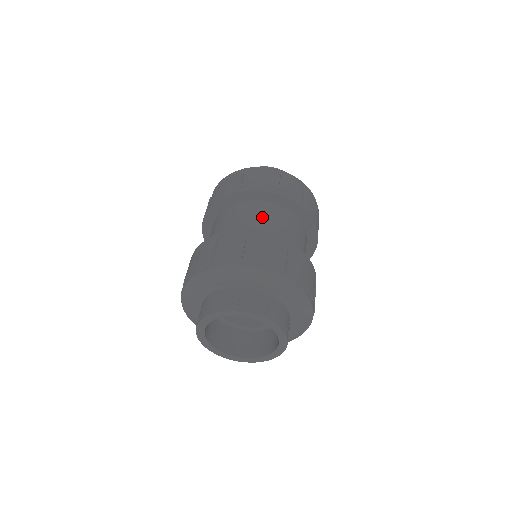
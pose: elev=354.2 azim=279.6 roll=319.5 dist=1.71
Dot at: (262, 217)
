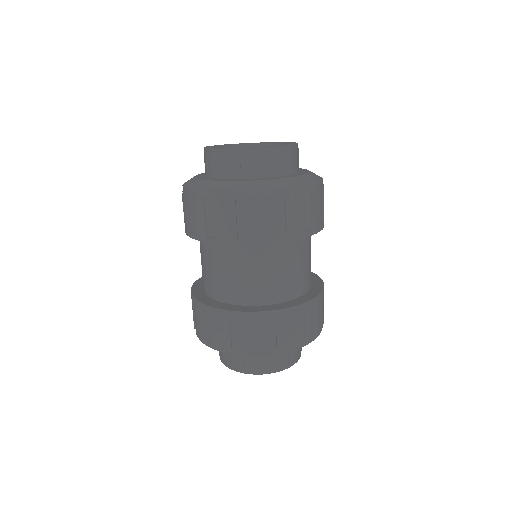
Dot at: (218, 267)
